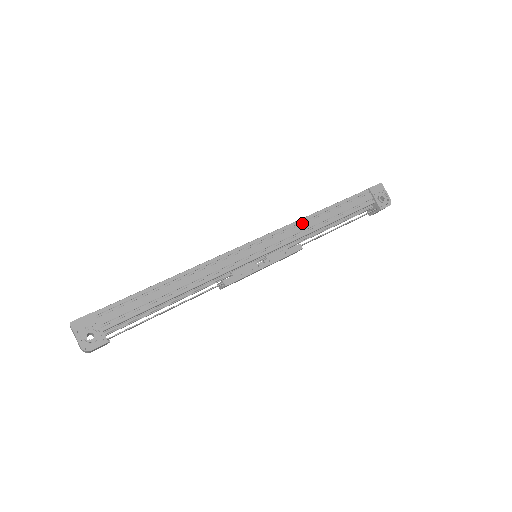
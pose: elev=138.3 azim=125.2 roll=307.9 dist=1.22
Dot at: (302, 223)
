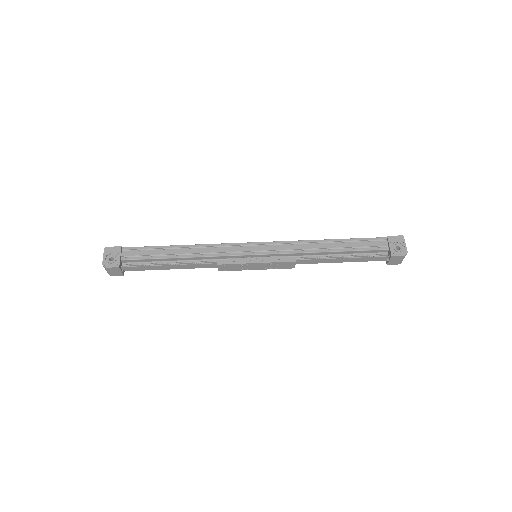
Dot at: (307, 244)
